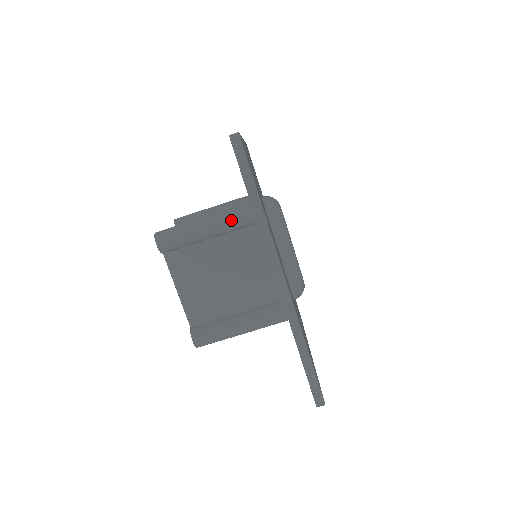
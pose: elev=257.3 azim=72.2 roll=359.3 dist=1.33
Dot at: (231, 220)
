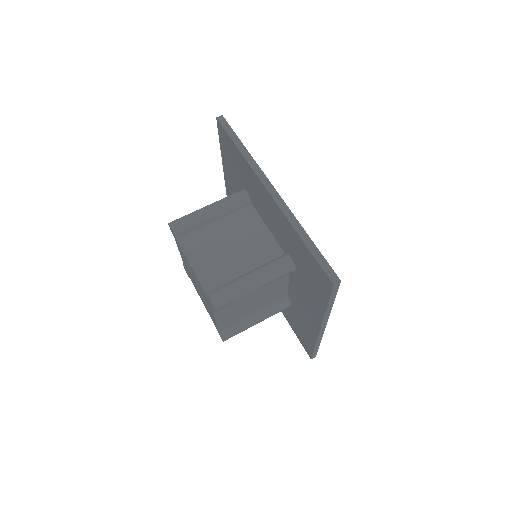
Dot at: (228, 200)
